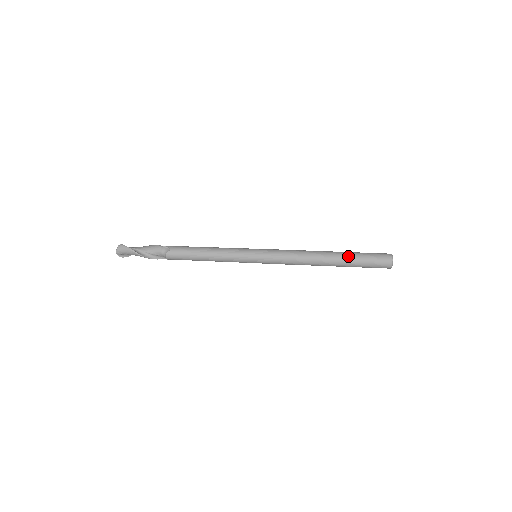
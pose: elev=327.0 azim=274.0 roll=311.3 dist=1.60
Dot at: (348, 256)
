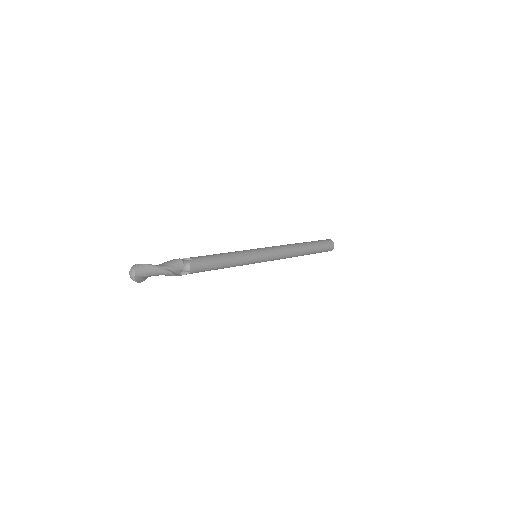
Dot at: (311, 243)
